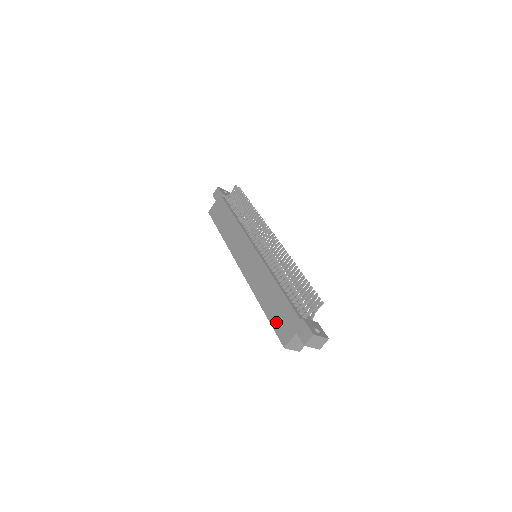
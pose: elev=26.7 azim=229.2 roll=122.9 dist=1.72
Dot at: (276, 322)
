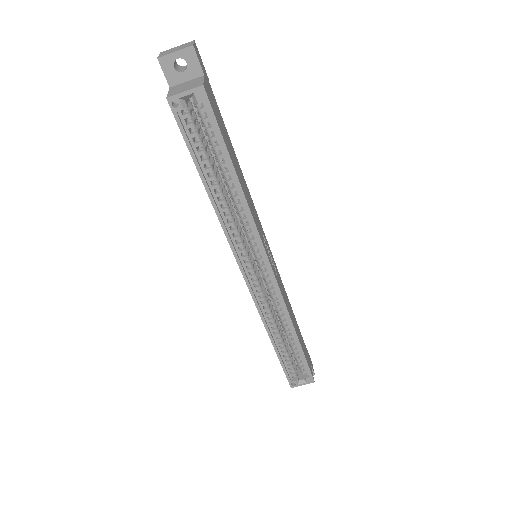
Dot at: occluded
